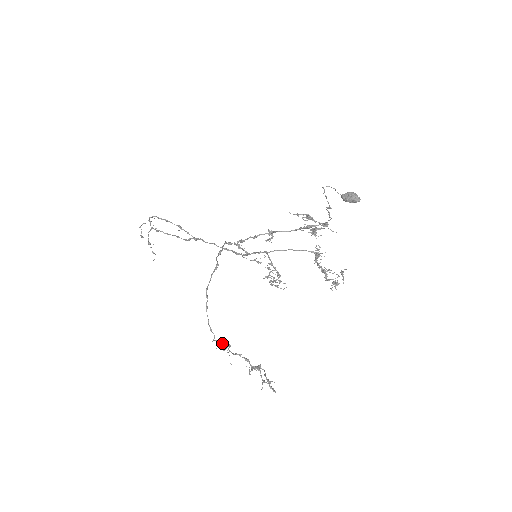
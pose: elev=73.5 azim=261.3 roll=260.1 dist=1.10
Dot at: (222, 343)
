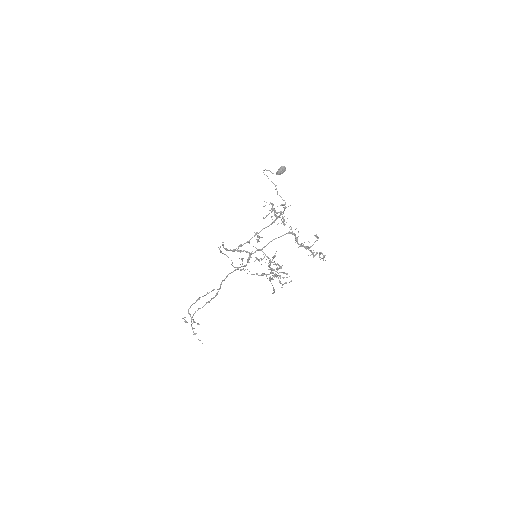
Dot at: (240, 269)
